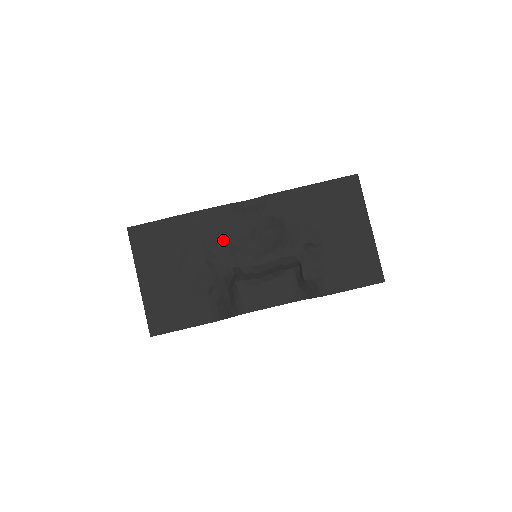
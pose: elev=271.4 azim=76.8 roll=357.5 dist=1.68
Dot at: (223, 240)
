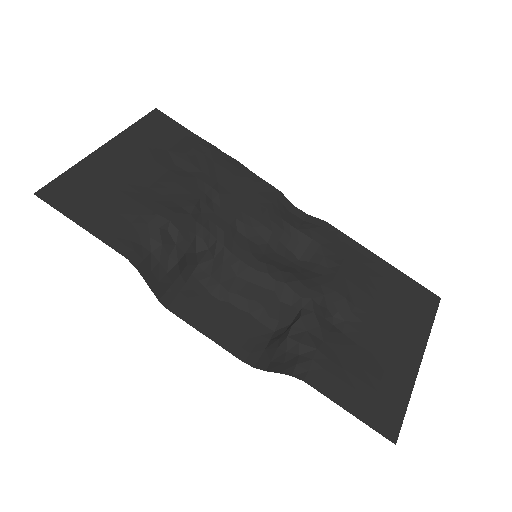
Dot at: (237, 208)
